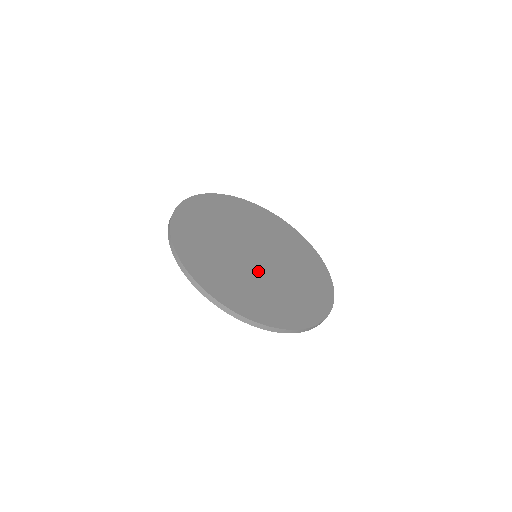
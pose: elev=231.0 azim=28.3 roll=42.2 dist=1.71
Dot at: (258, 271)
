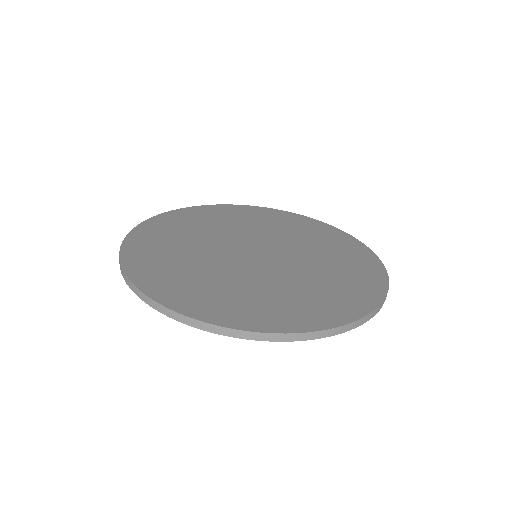
Dot at: (257, 270)
